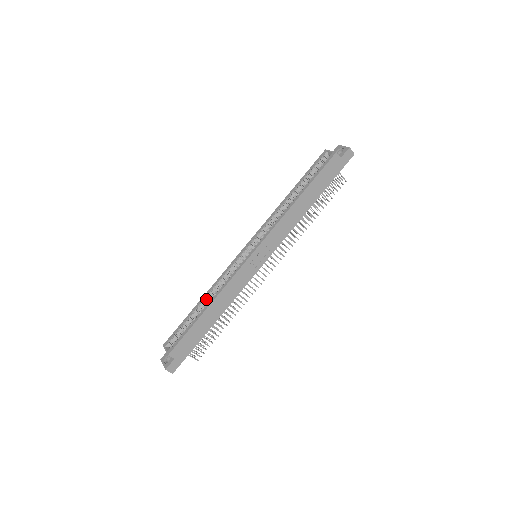
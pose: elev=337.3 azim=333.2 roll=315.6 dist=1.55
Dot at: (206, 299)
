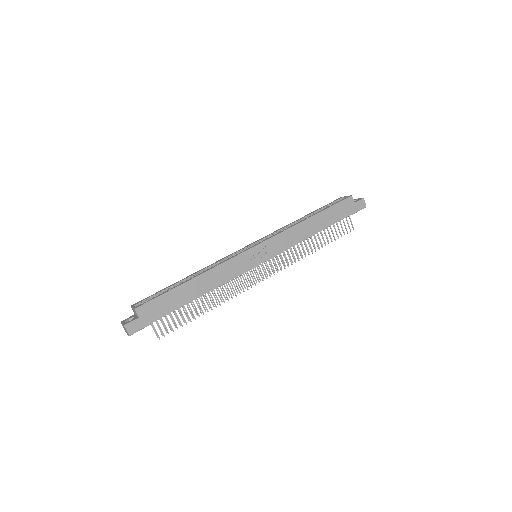
Dot at: occluded
